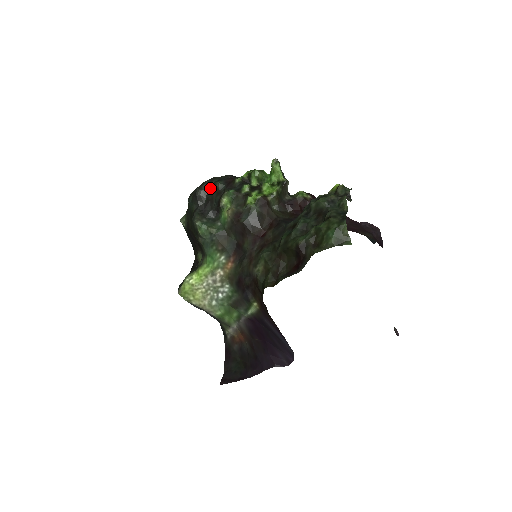
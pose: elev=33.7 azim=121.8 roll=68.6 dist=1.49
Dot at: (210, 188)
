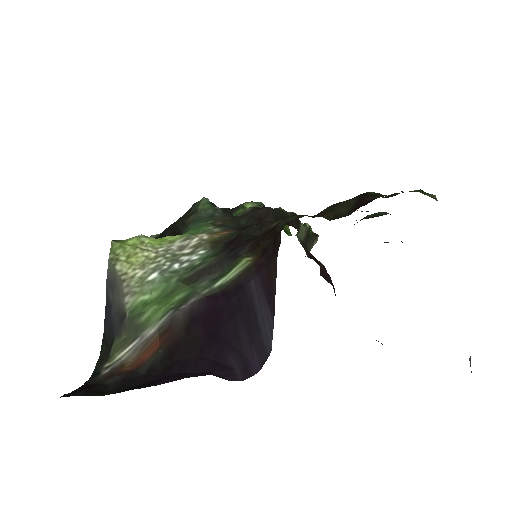
Dot at: (226, 209)
